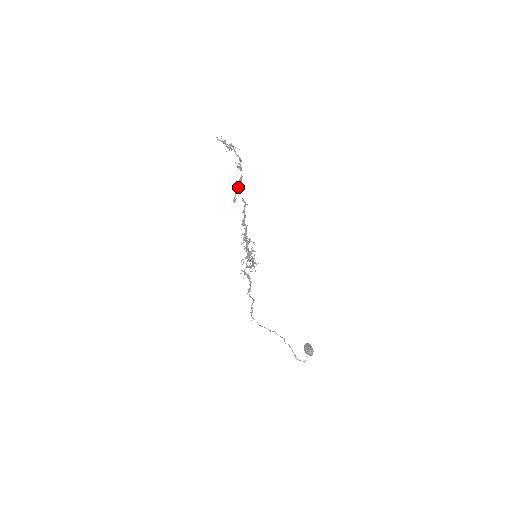
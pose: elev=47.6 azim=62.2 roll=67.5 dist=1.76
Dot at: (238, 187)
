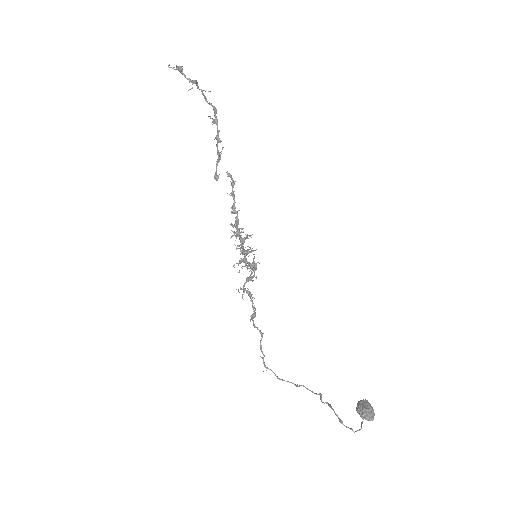
Dot at: (217, 152)
